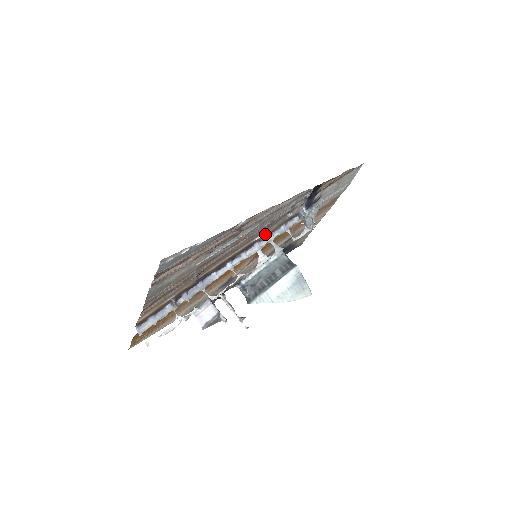
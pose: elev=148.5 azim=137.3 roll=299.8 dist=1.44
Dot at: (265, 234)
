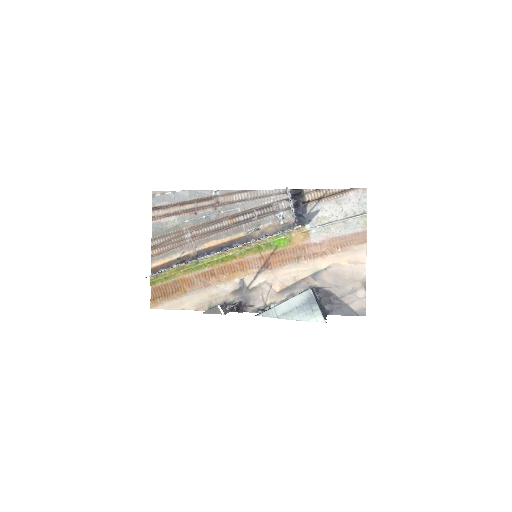
Dot at: (256, 229)
